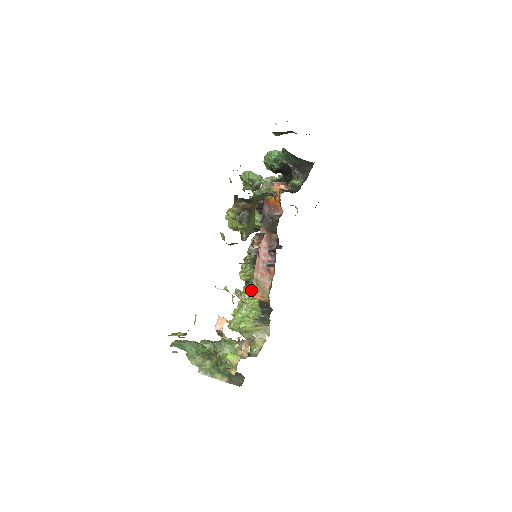
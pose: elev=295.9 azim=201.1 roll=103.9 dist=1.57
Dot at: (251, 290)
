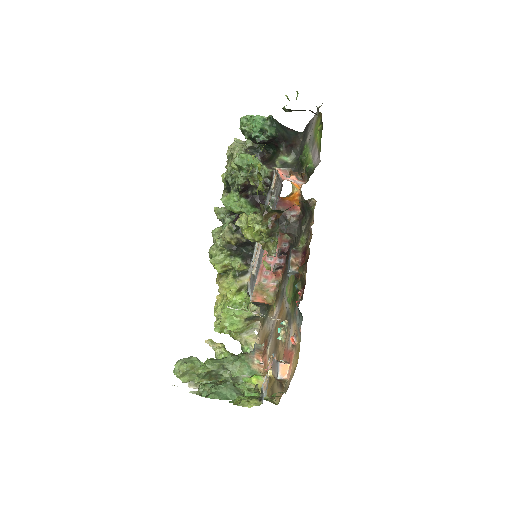
Dot at: (234, 285)
